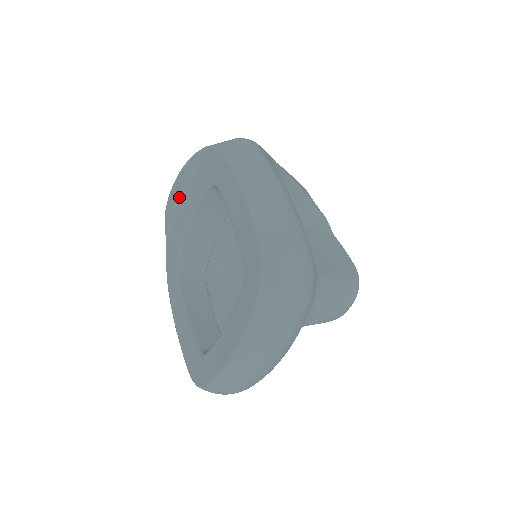
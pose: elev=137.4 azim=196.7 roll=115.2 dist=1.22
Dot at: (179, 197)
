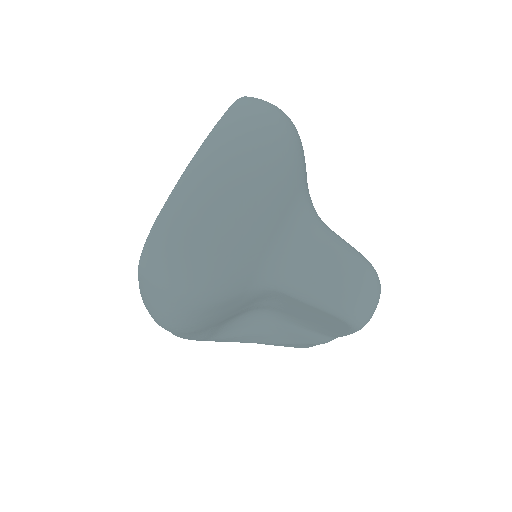
Dot at: occluded
